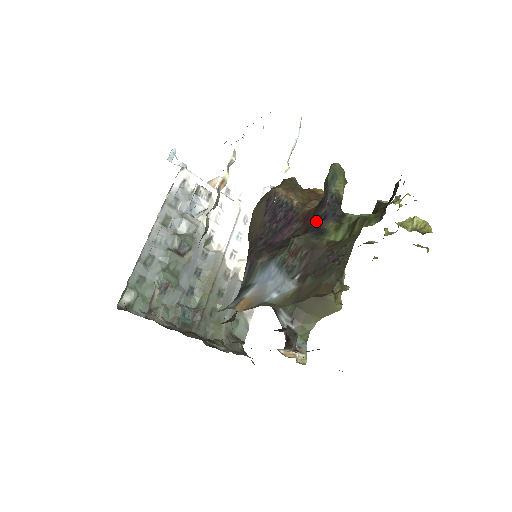
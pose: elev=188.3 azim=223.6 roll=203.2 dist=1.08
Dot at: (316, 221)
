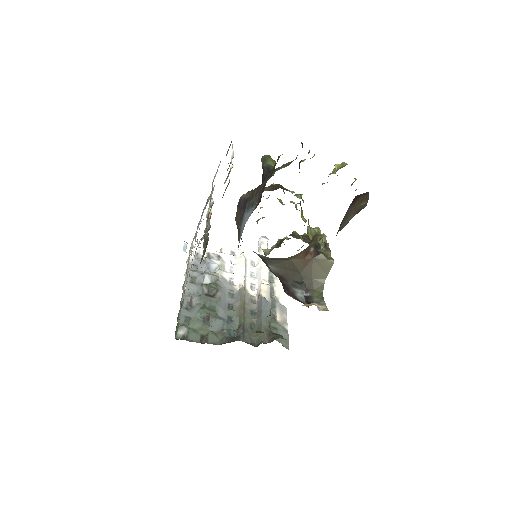
Dot at: occluded
